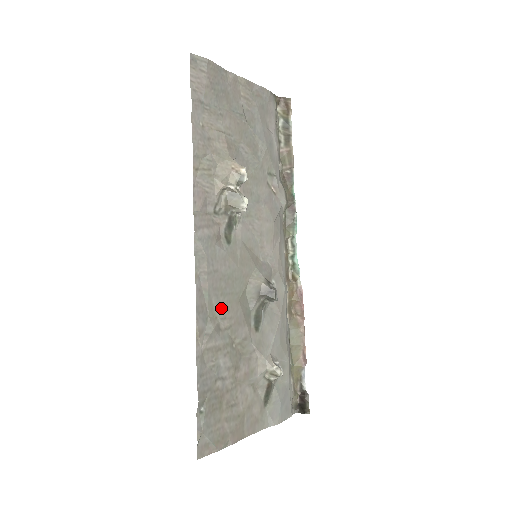
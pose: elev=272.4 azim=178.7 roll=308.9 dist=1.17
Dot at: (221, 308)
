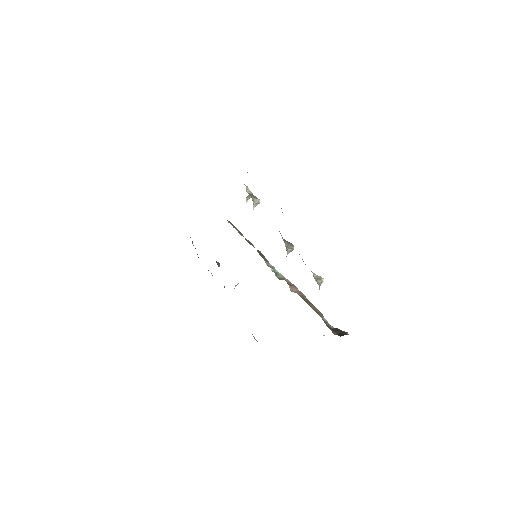
Dot at: occluded
